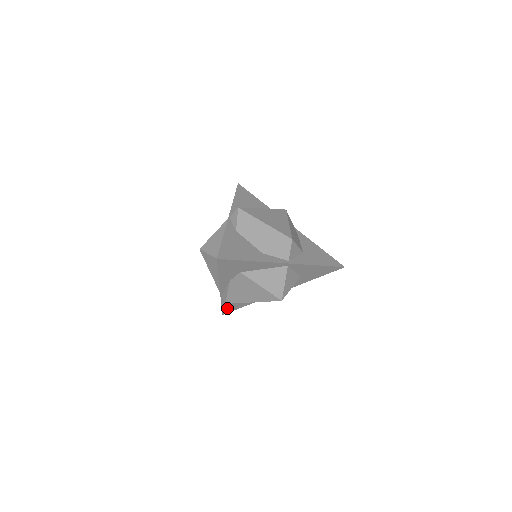
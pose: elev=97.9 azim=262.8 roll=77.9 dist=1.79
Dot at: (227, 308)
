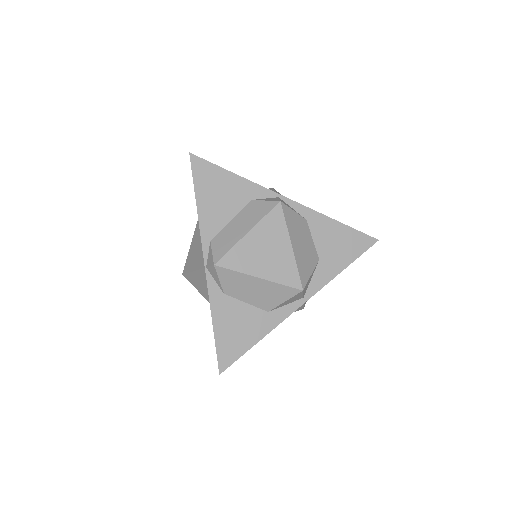
Dot at: occluded
